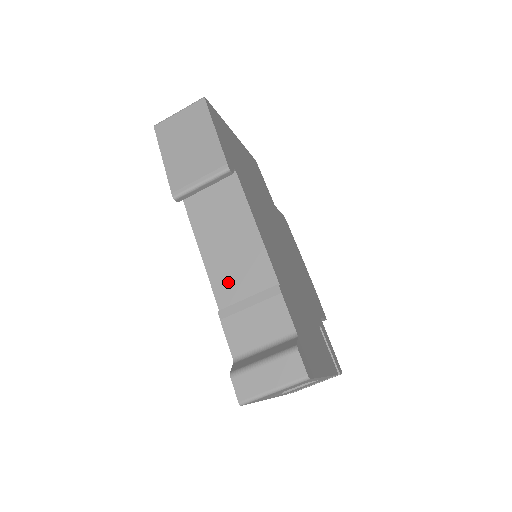
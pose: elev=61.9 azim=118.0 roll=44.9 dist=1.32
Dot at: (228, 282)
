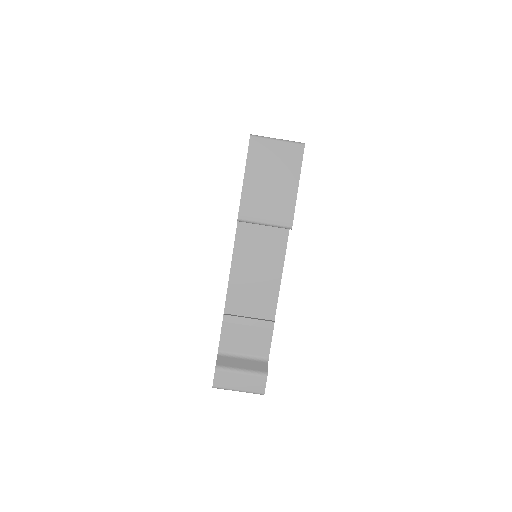
Dot at: (241, 297)
